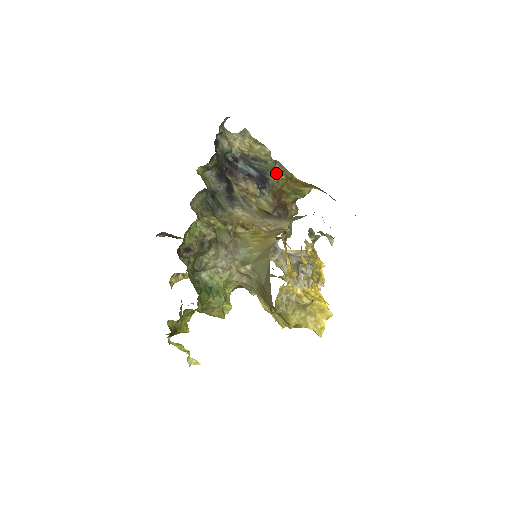
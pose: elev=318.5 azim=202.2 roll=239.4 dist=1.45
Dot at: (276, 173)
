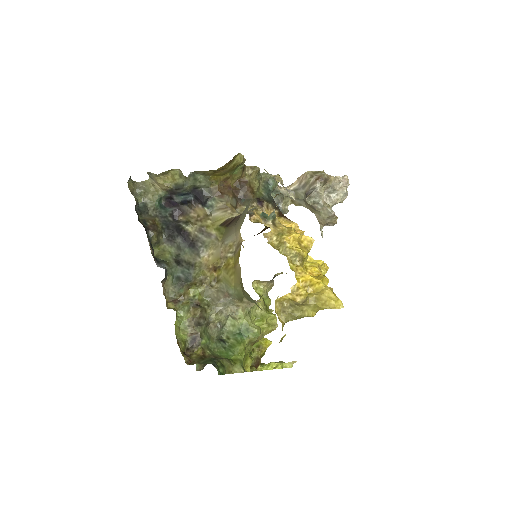
Dot at: (201, 180)
